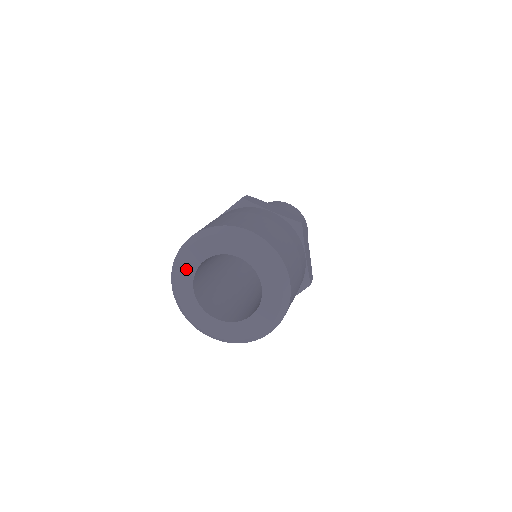
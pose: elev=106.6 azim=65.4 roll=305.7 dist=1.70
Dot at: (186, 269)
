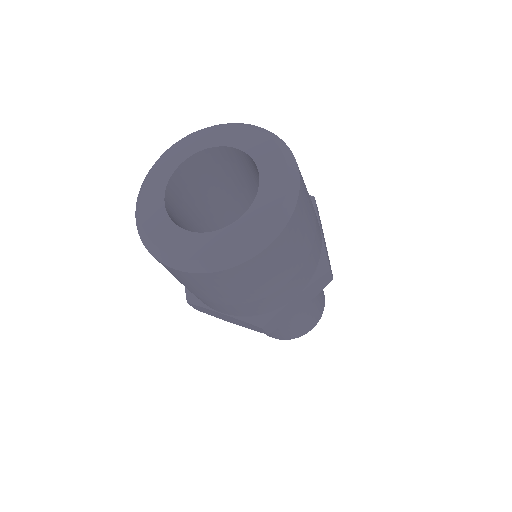
Dot at: (208, 137)
